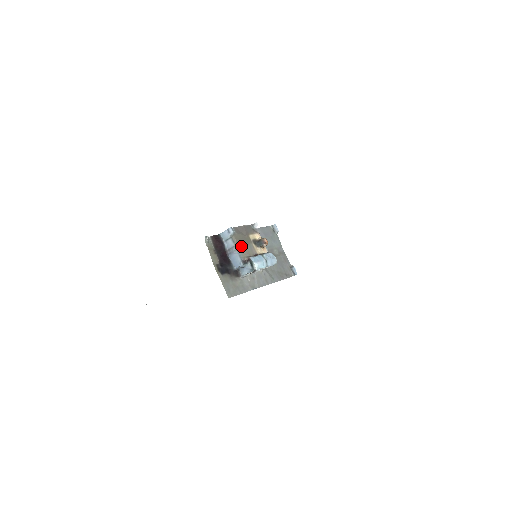
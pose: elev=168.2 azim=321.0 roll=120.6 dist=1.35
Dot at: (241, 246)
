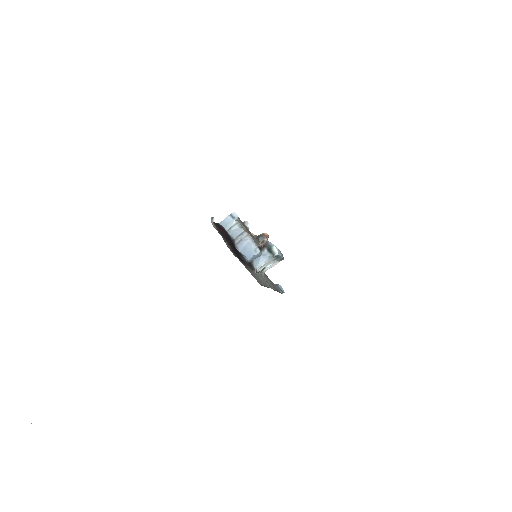
Dot at: (249, 233)
